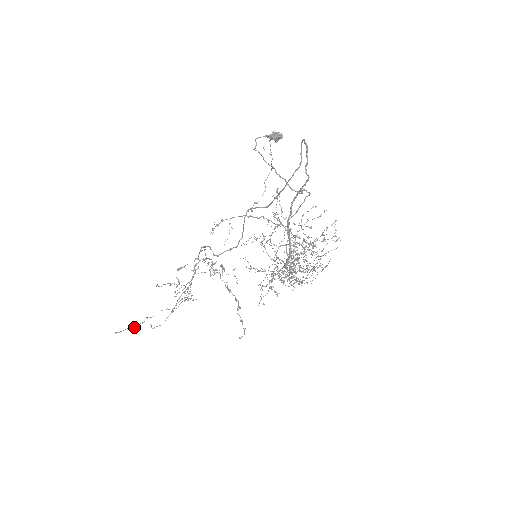
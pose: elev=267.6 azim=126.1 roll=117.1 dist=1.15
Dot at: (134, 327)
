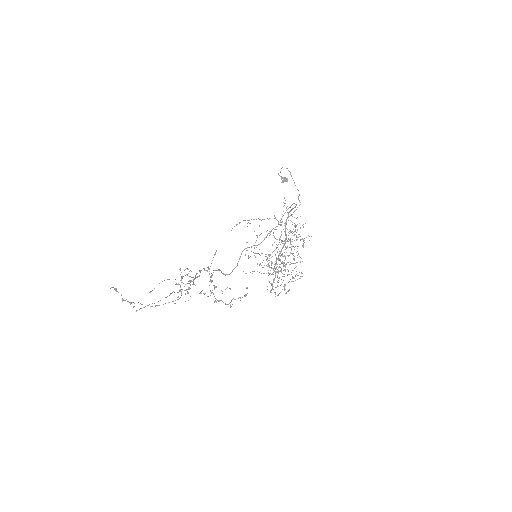
Dot at: (124, 300)
